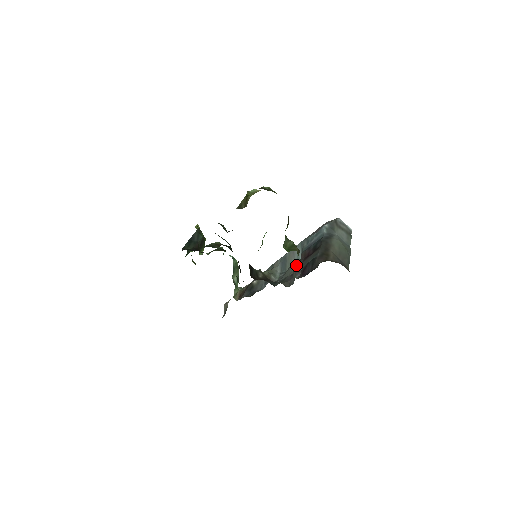
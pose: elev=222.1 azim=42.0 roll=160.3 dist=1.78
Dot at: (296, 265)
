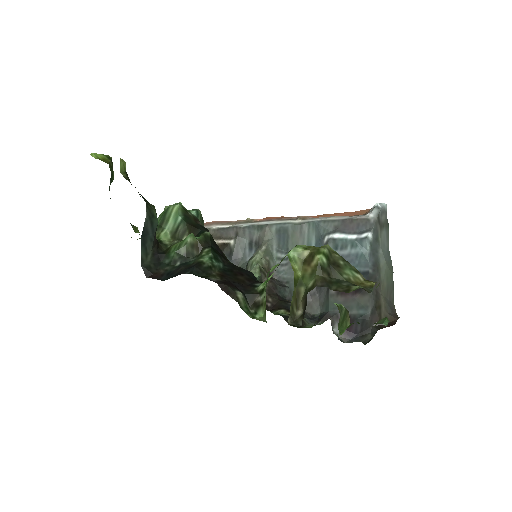
Dot at: occluded
